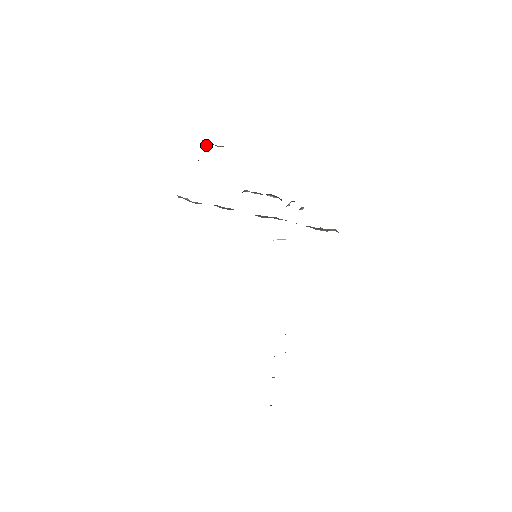
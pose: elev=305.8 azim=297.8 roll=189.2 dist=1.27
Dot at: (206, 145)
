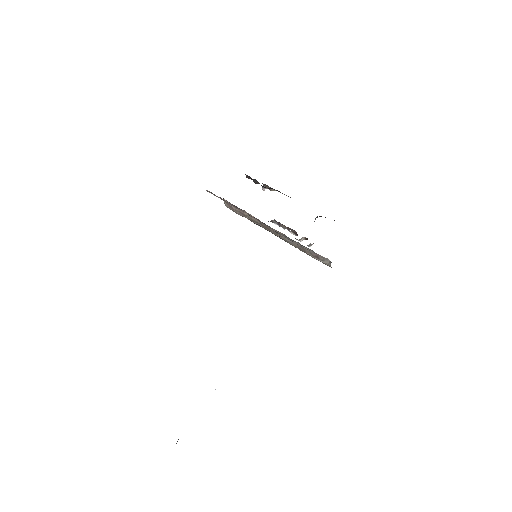
Dot at: (264, 189)
